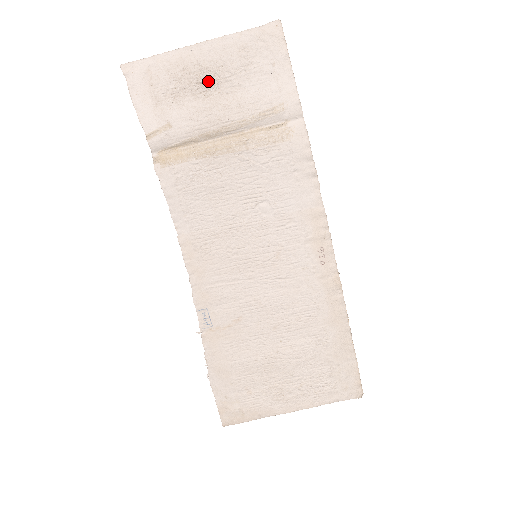
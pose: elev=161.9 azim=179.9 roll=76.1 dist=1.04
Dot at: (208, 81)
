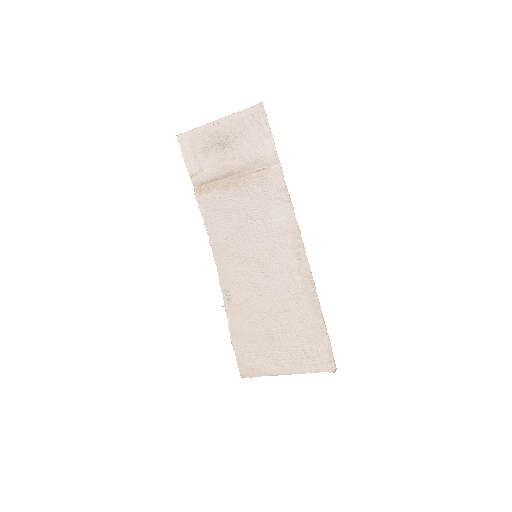
Dot at: (223, 142)
